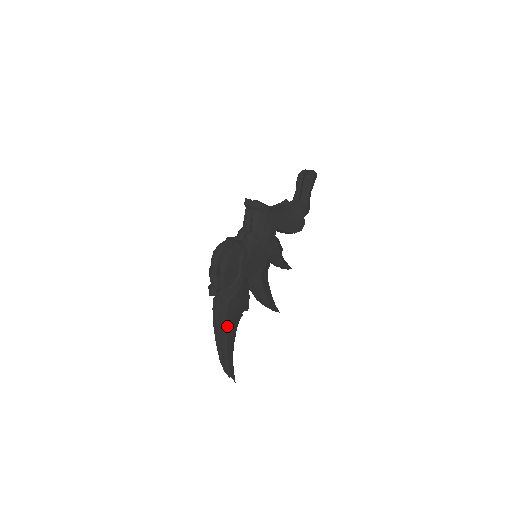
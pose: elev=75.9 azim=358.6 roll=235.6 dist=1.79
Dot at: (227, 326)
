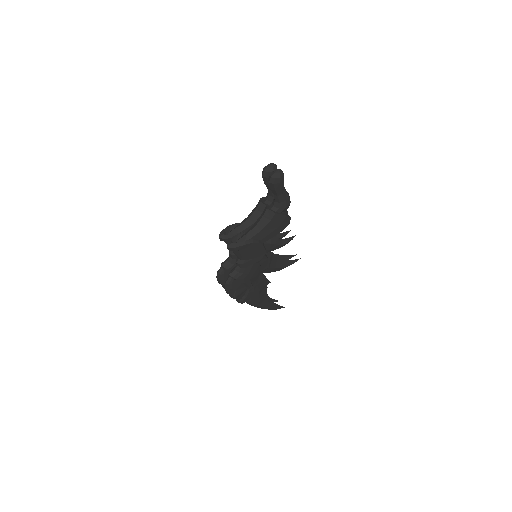
Dot at: (258, 304)
